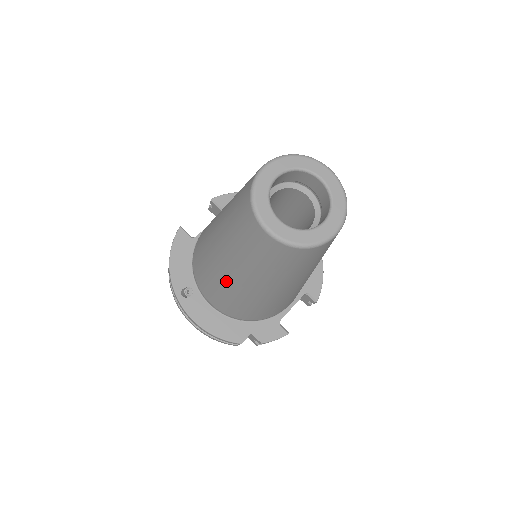
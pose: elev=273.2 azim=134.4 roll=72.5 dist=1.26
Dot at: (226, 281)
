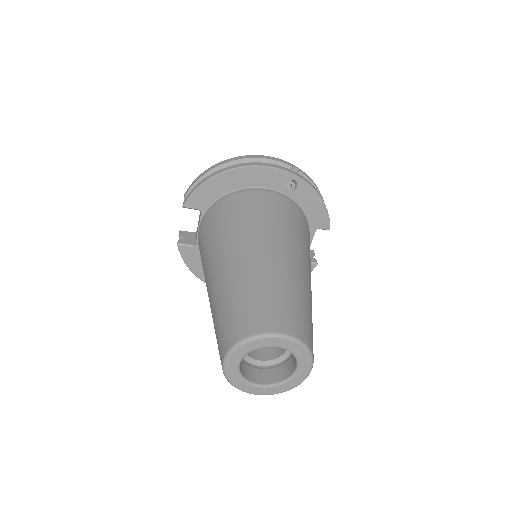
Dot at: occluded
